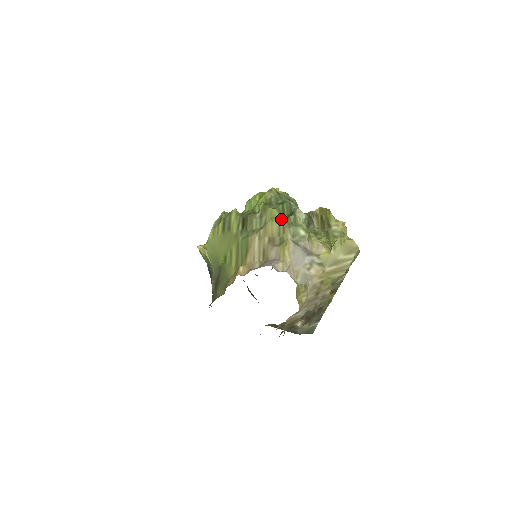
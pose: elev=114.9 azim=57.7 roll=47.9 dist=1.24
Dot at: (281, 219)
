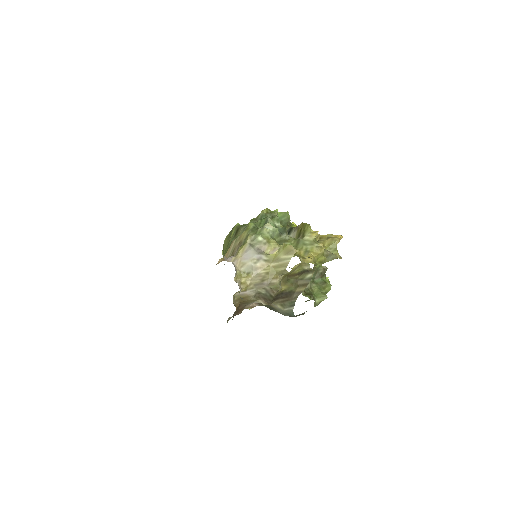
Dot at: (251, 229)
